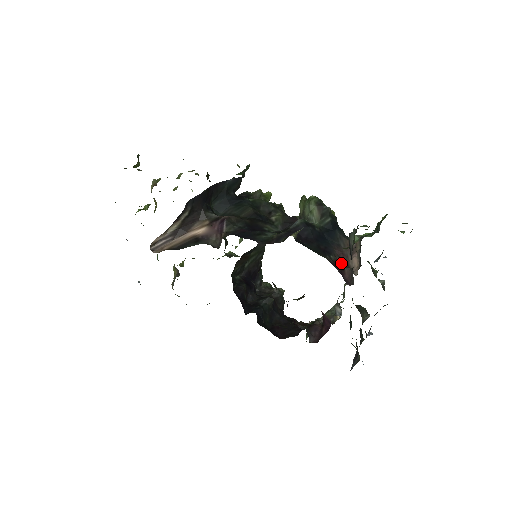
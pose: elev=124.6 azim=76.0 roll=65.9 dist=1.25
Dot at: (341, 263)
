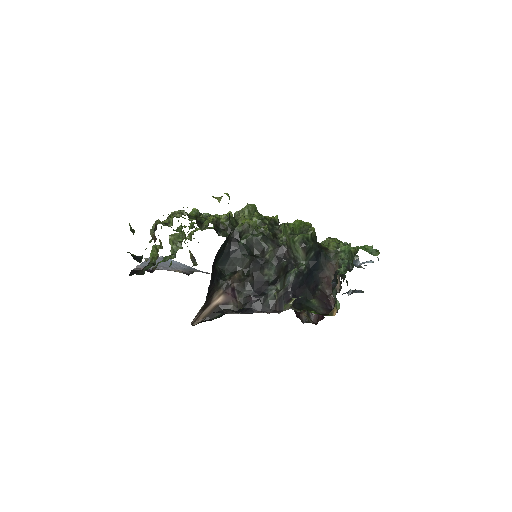
Dot at: (327, 288)
